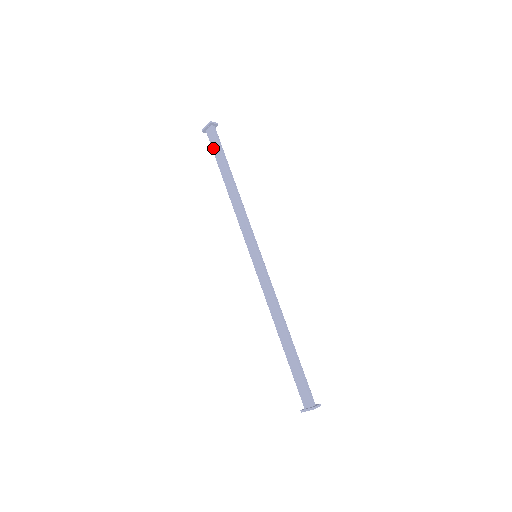
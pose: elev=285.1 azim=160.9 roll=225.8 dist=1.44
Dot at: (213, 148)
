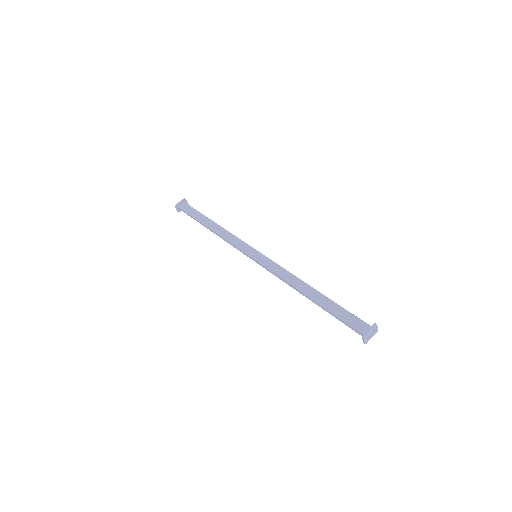
Dot at: (189, 212)
